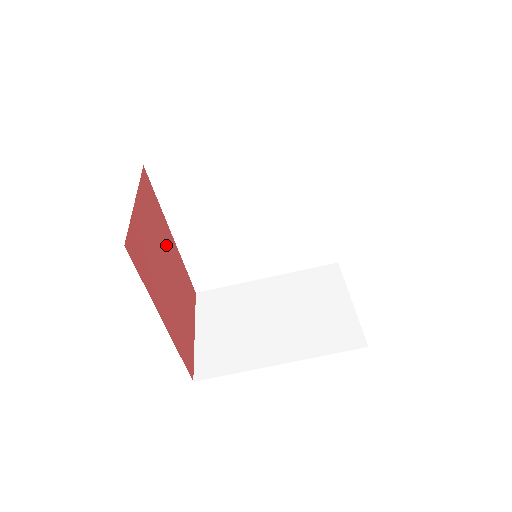
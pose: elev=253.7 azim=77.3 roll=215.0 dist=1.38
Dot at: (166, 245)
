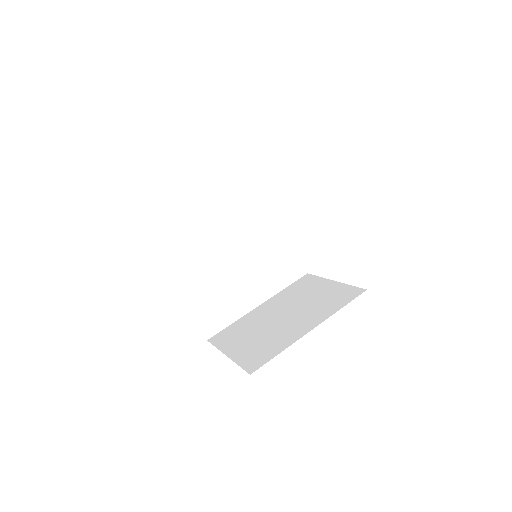
Dot at: occluded
